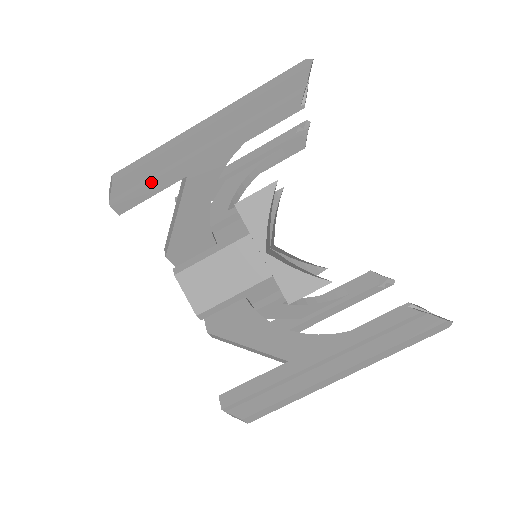
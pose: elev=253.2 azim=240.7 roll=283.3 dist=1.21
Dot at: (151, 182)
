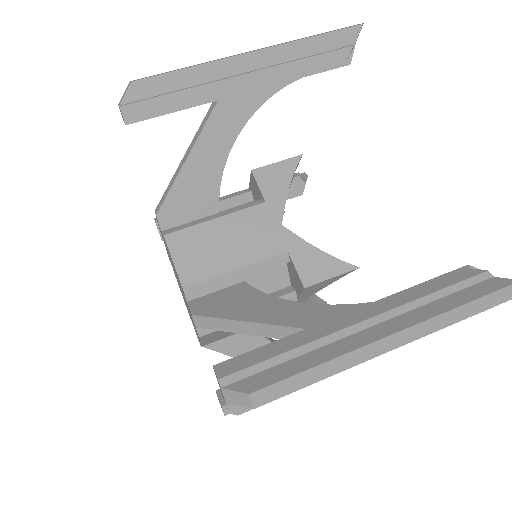
Dot at: (177, 93)
